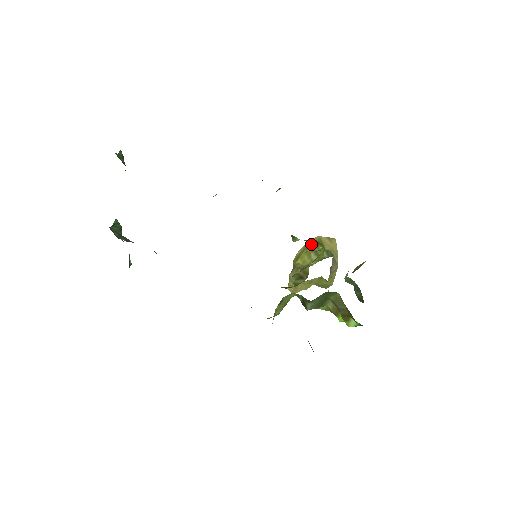
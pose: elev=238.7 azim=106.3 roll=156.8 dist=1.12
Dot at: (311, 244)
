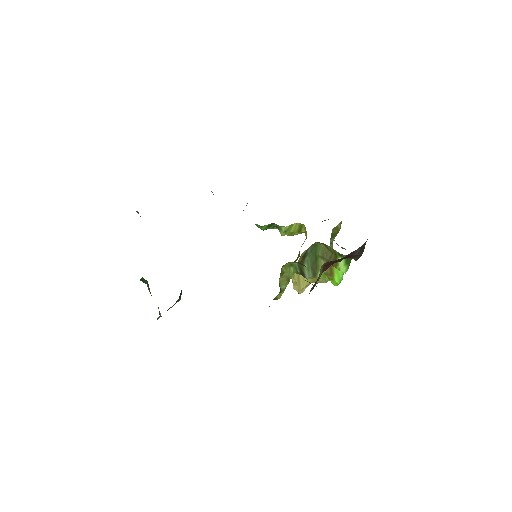
Dot at: occluded
